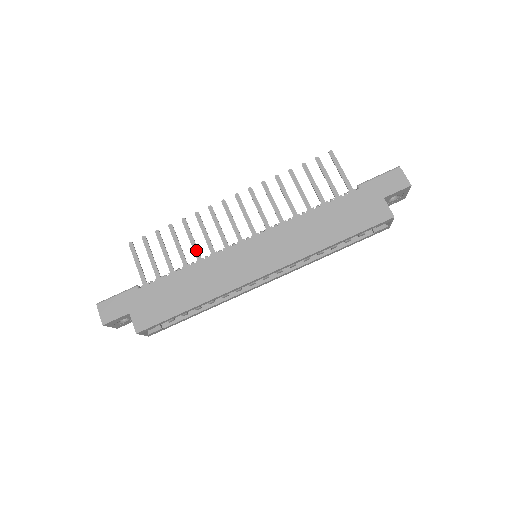
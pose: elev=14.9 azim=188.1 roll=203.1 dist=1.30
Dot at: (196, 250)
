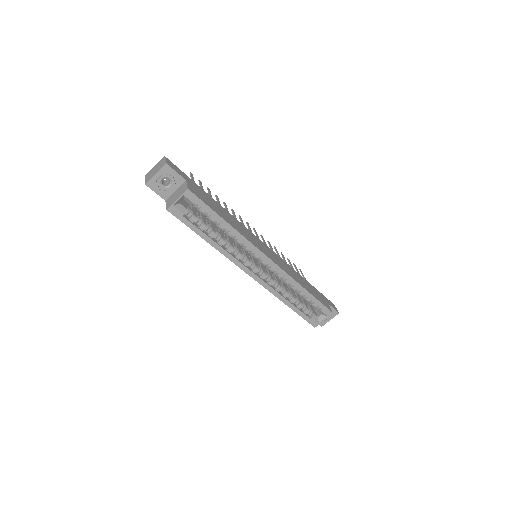
Dot at: occluded
